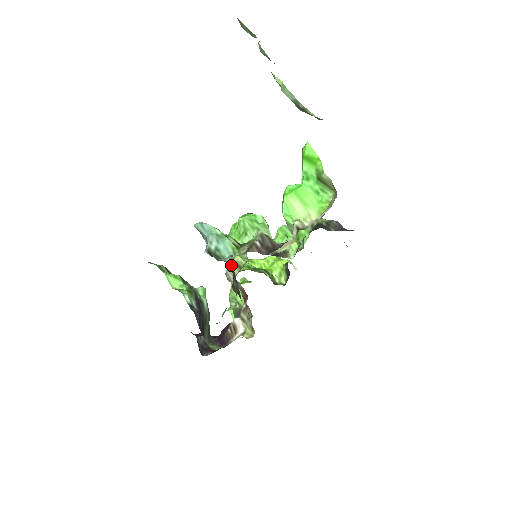
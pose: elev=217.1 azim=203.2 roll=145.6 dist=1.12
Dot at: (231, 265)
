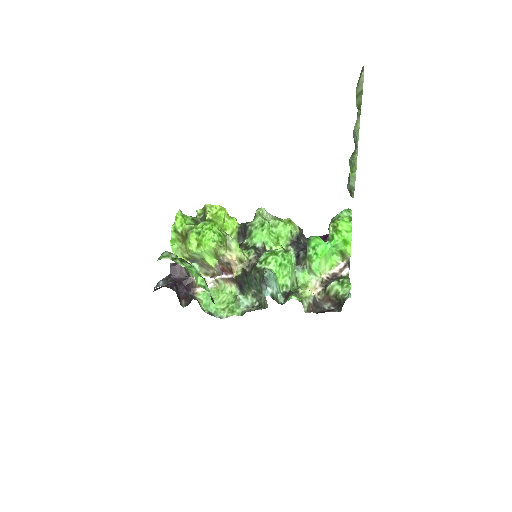
Dot at: (235, 259)
